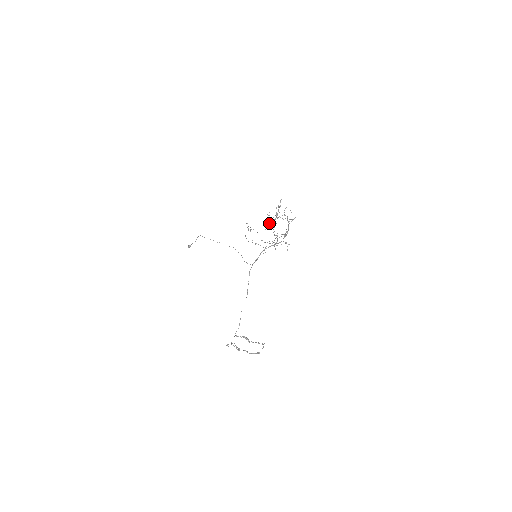
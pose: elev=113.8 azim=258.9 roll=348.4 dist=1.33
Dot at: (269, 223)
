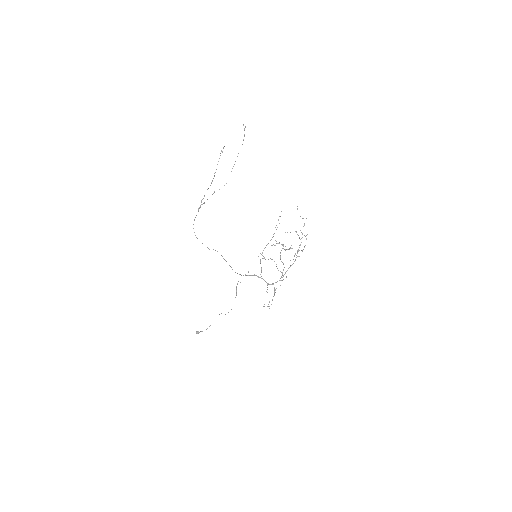
Dot at: occluded
